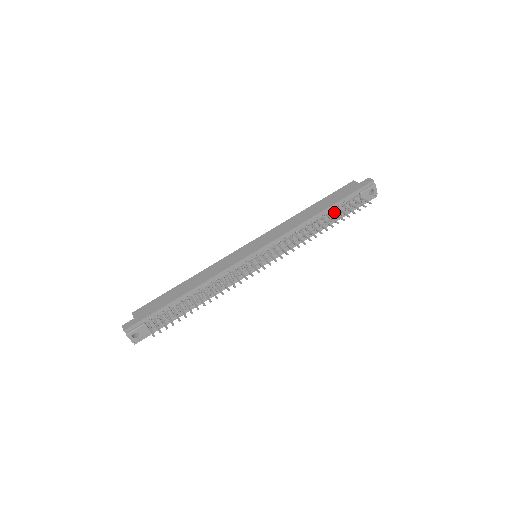
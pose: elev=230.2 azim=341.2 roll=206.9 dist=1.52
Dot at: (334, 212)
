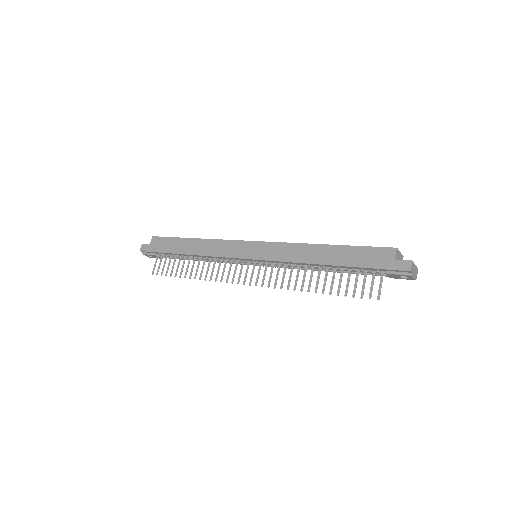
Dot at: (342, 273)
